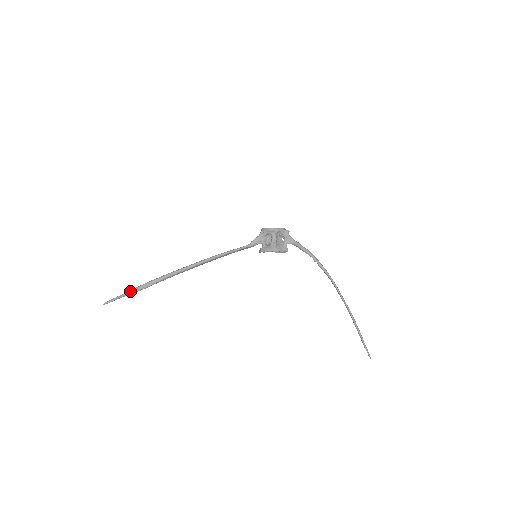
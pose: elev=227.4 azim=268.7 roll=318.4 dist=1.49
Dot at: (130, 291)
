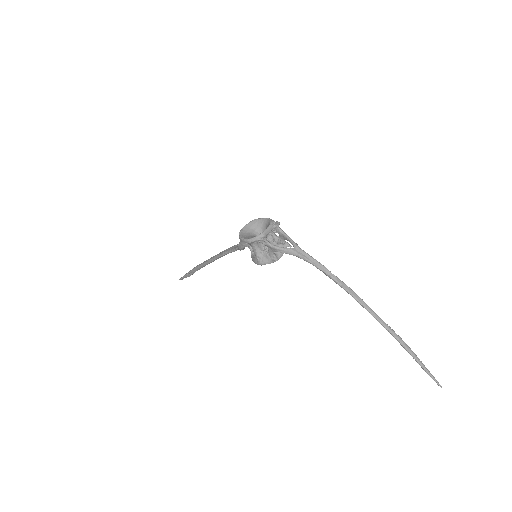
Dot at: (185, 275)
